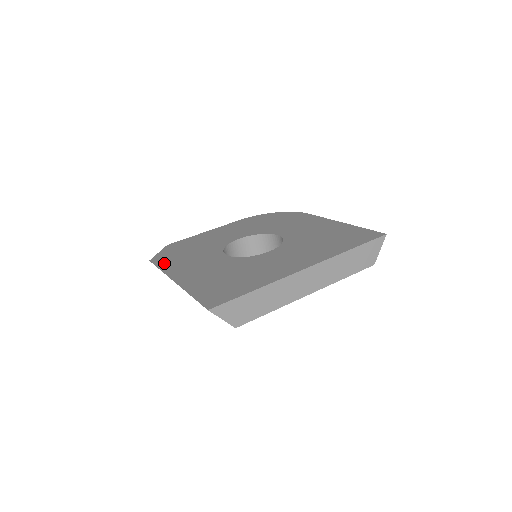
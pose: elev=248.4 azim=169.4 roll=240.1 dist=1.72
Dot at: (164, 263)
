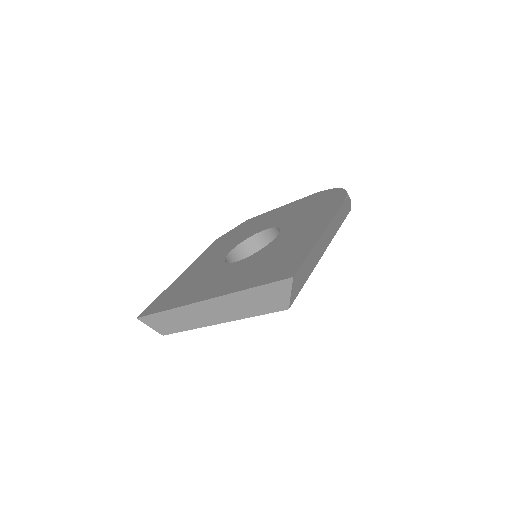
Dot at: (212, 246)
